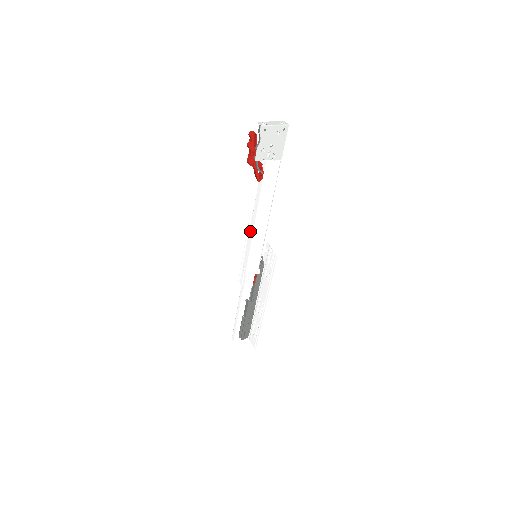
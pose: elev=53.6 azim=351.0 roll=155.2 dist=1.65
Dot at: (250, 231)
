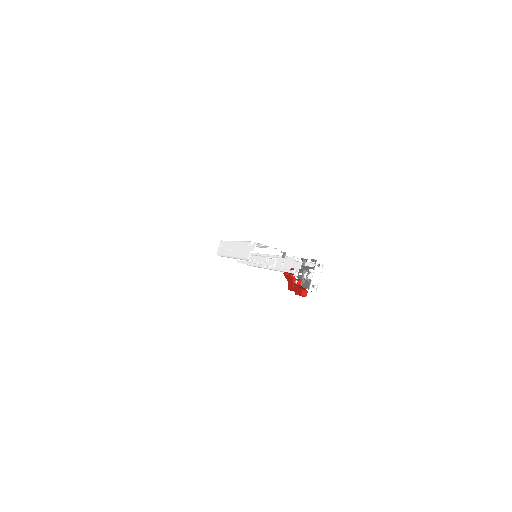
Dot at: occluded
